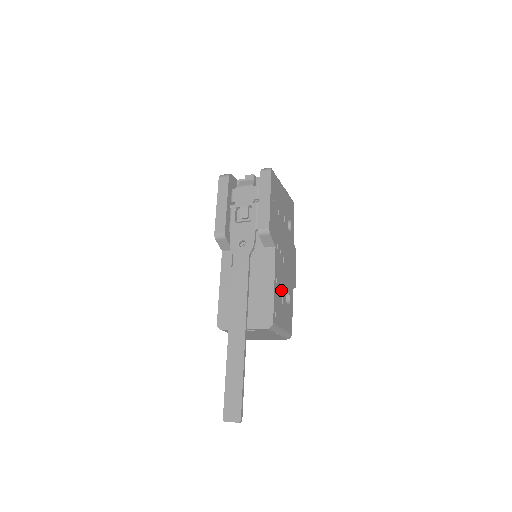
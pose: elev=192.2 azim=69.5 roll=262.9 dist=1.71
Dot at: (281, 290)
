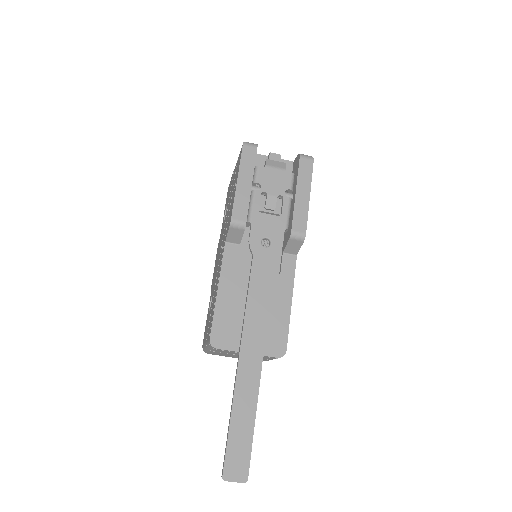
Dot at: occluded
